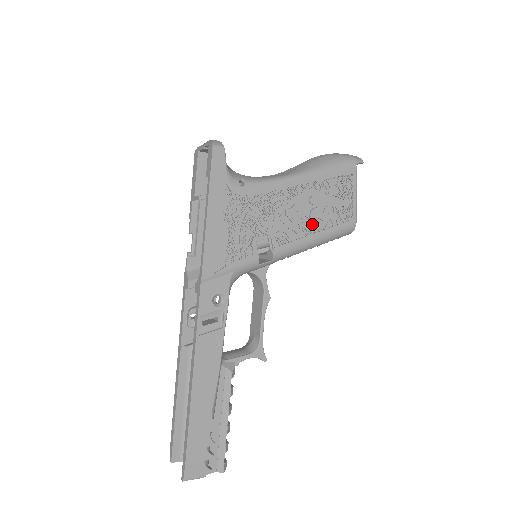
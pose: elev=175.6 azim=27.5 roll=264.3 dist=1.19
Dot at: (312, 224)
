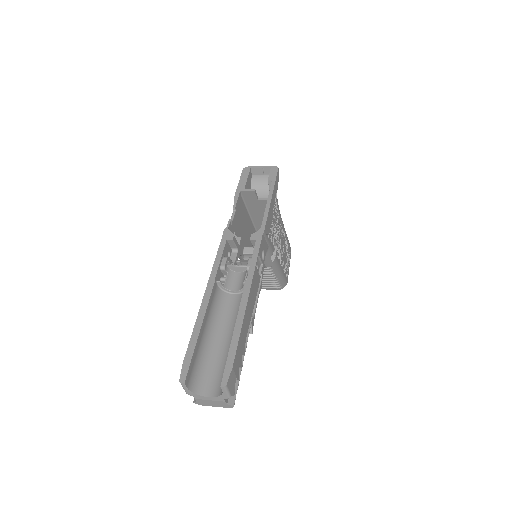
Dot at: (282, 260)
